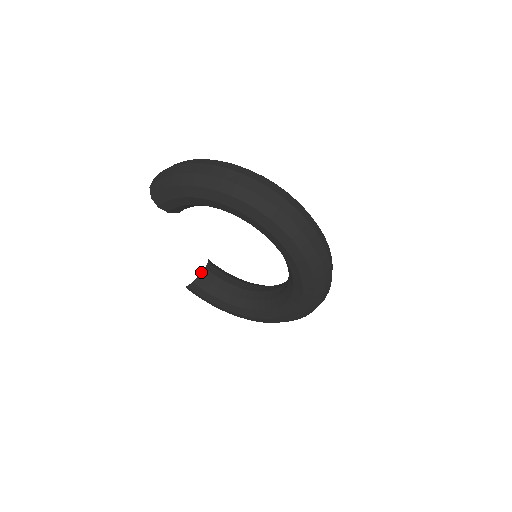
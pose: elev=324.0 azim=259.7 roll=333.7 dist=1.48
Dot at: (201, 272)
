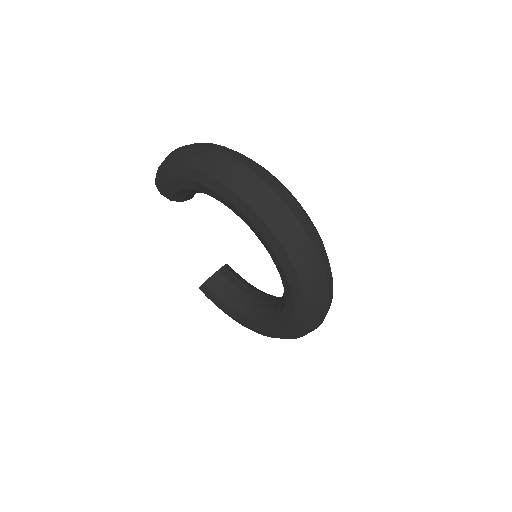
Dot at: (213, 274)
